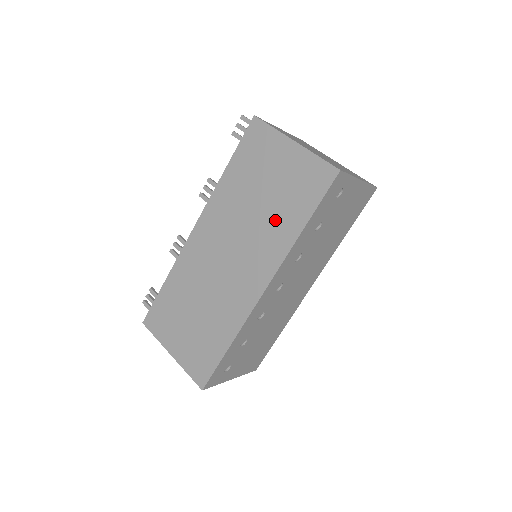
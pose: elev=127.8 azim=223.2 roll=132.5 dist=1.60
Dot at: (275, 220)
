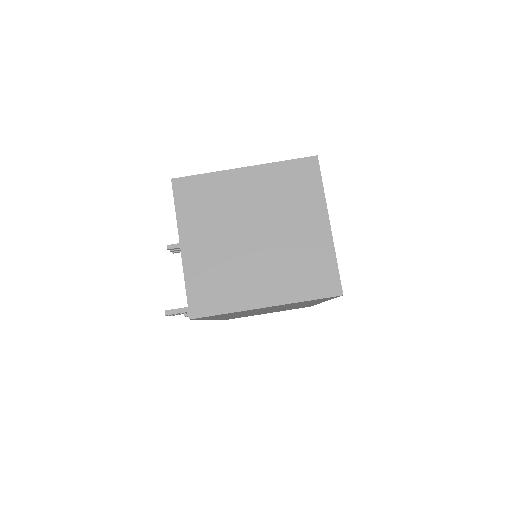
Dot at: occluded
